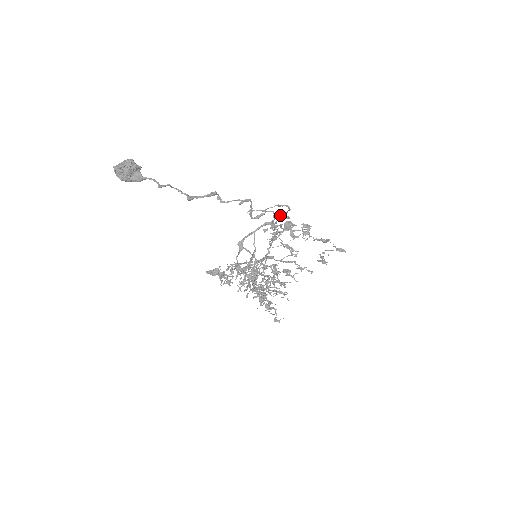
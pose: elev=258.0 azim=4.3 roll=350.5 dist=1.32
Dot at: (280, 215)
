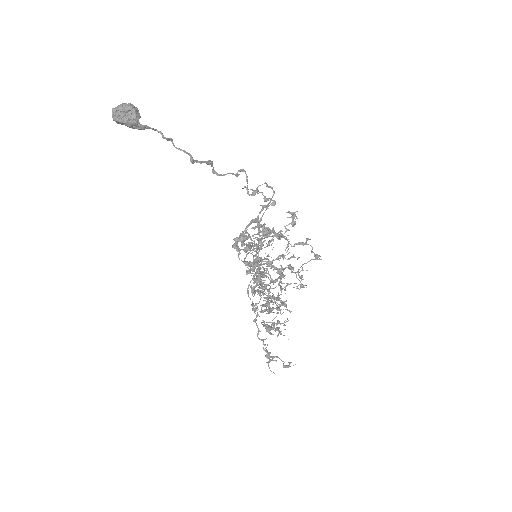
Dot at: (264, 207)
